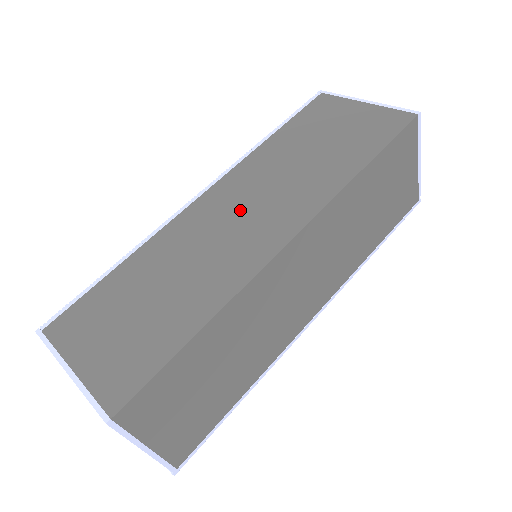
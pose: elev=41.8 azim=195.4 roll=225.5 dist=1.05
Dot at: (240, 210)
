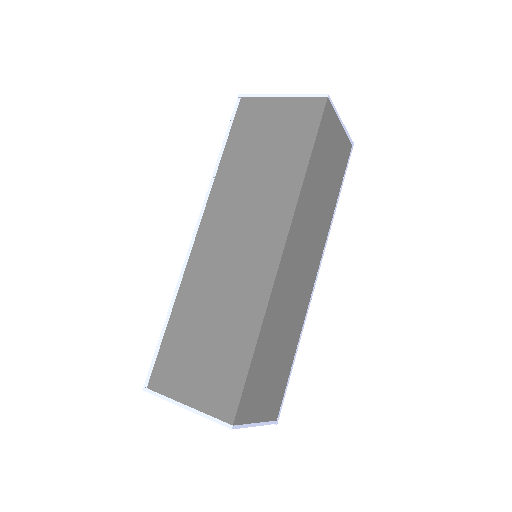
Dot at: (233, 239)
